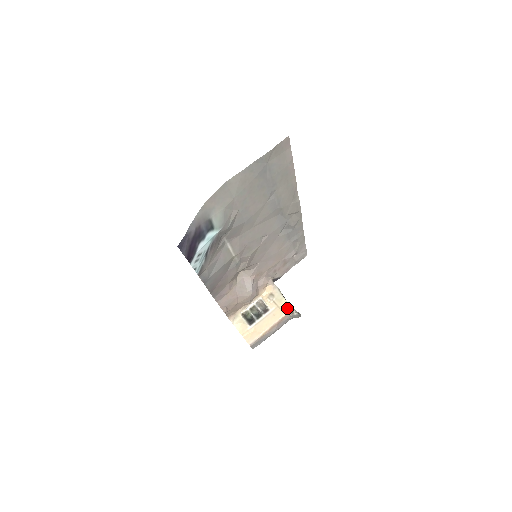
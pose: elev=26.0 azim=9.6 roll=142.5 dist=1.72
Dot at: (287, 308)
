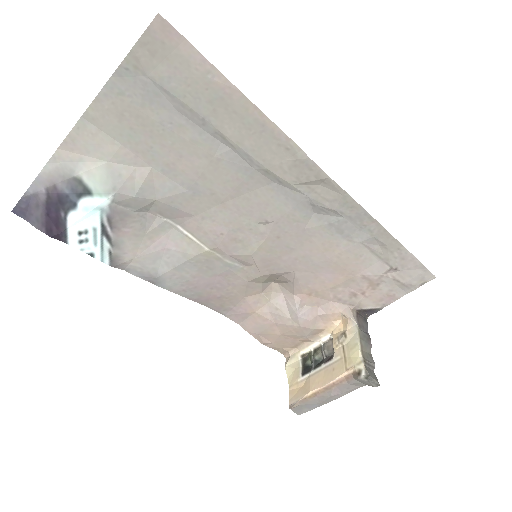
Dot at: (354, 363)
